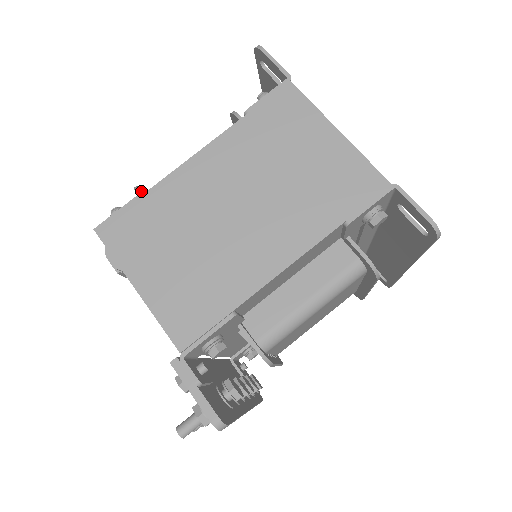
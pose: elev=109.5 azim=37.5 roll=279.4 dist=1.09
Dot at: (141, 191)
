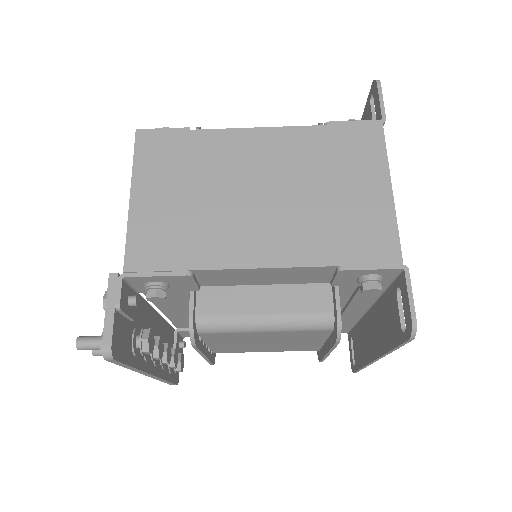
Dot at: occluded
